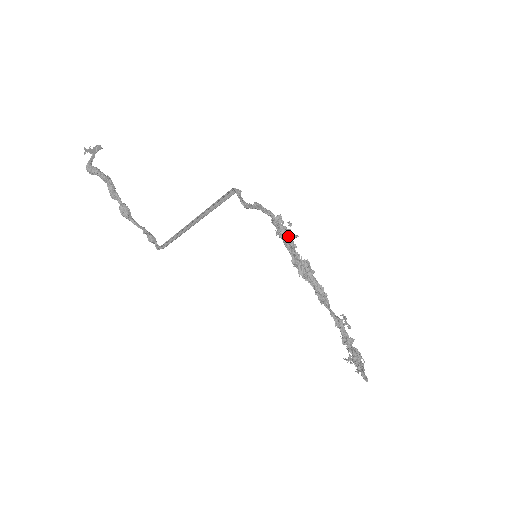
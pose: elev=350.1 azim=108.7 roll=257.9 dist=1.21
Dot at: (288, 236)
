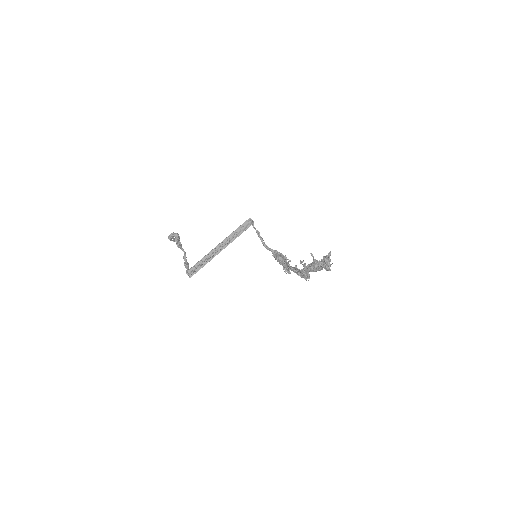
Dot at: (283, 257)
